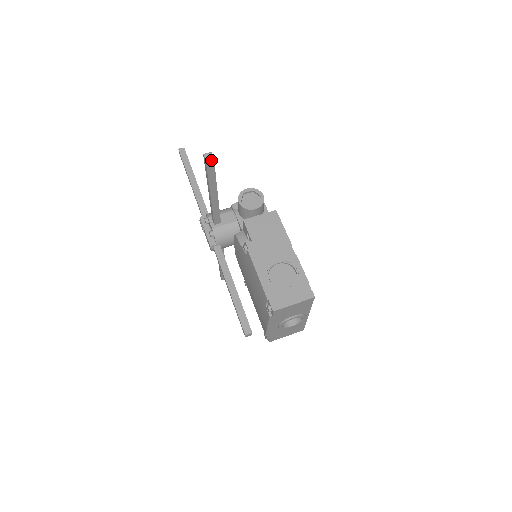
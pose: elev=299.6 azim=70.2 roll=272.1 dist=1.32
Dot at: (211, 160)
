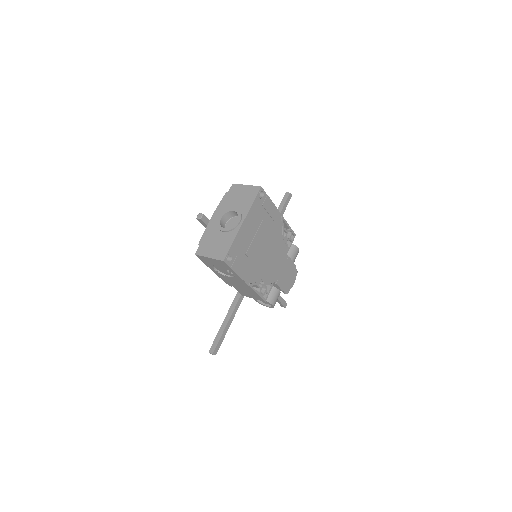
Dot at: (288, 194)
